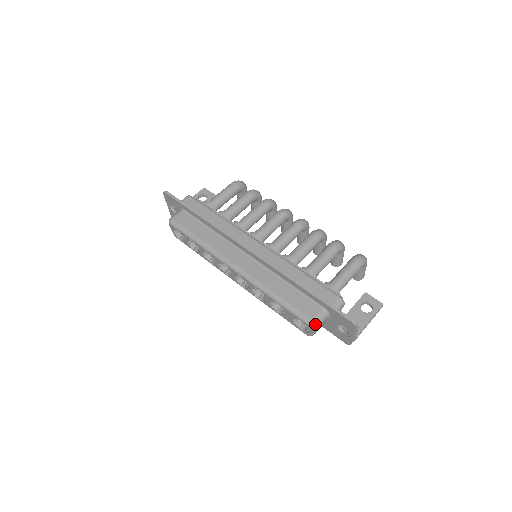
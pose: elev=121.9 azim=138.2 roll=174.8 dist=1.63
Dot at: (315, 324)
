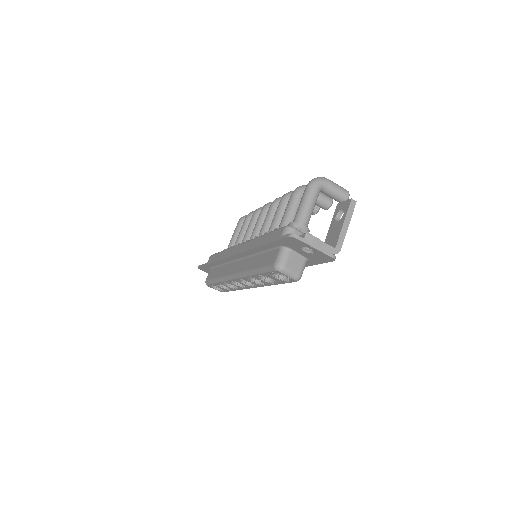
Dot at: (277, 265)
